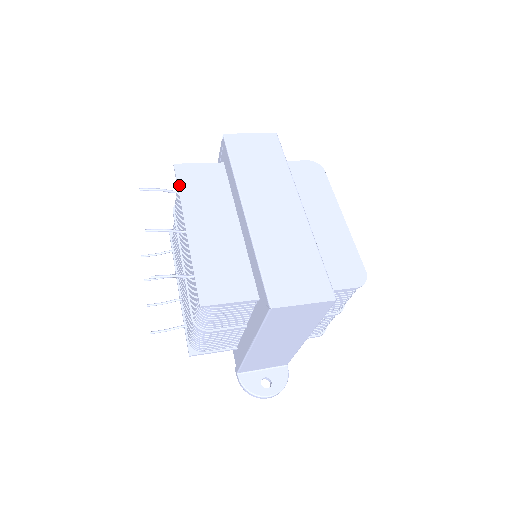
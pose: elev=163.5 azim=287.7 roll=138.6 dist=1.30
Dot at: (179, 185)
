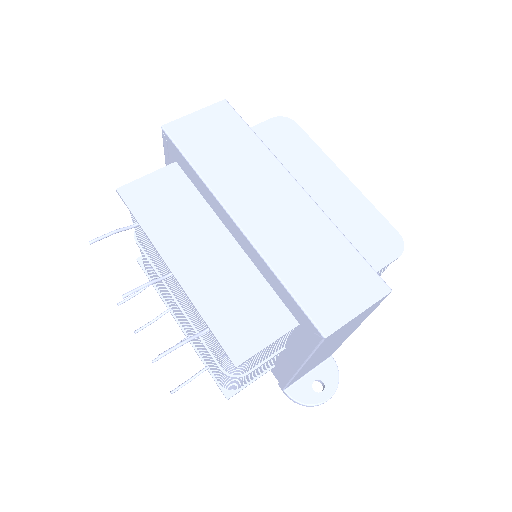
Dot at: (136, 215)
